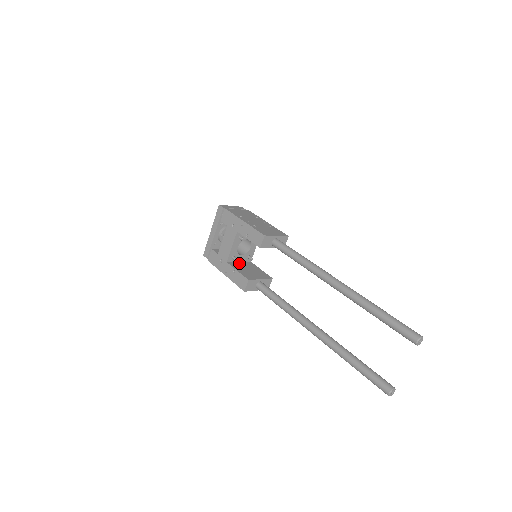
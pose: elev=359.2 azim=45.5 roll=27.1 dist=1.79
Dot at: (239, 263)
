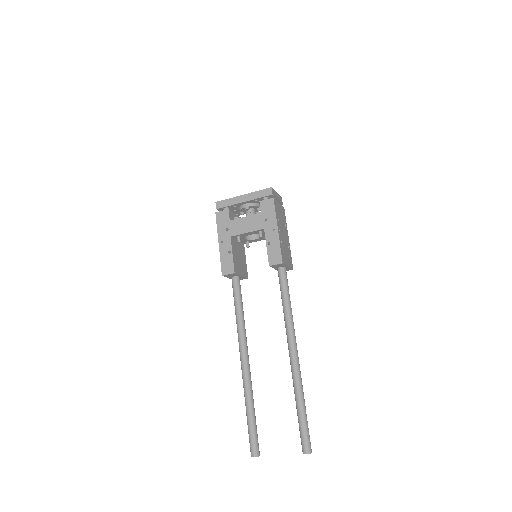
Dot at: (237, 243)
